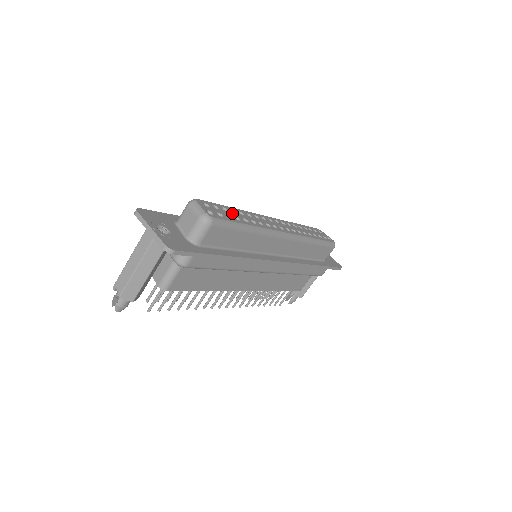
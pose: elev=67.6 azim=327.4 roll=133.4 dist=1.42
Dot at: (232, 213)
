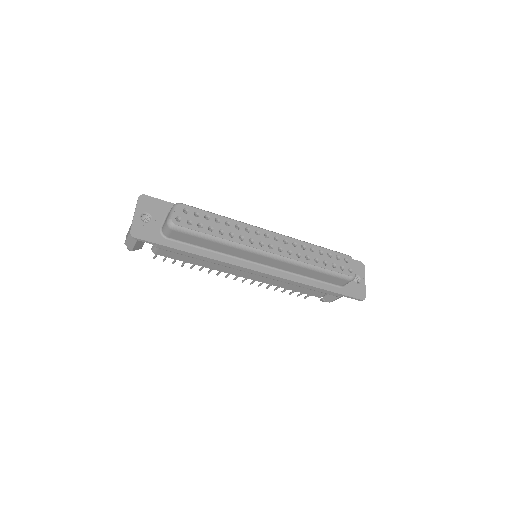
Dot at: (212, 222)
